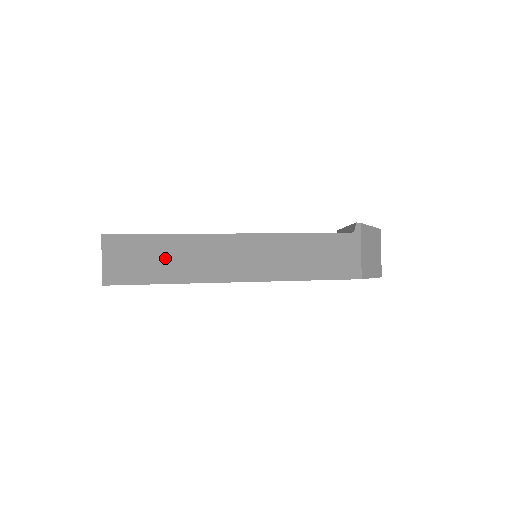
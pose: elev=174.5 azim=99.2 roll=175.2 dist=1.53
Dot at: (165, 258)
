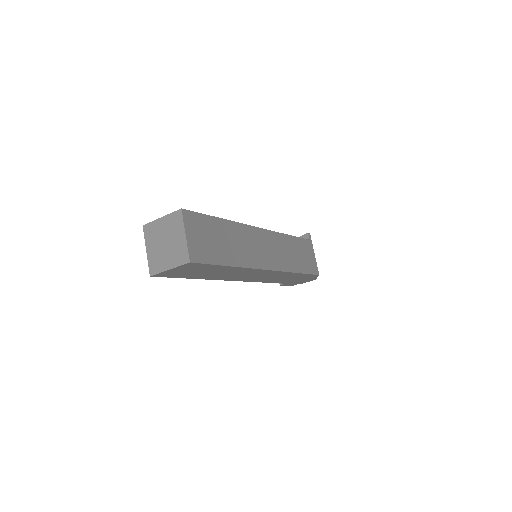
Dot at: (226, 241)
